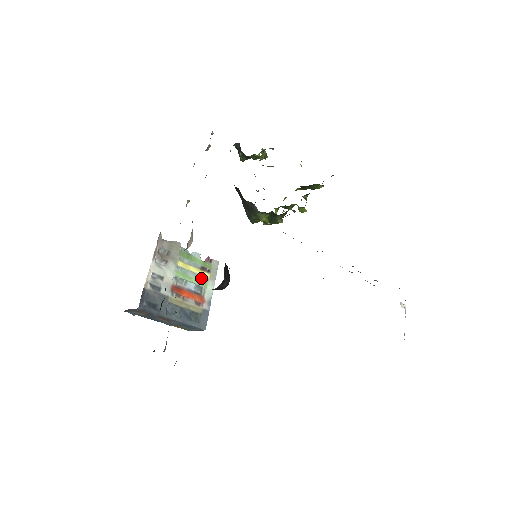
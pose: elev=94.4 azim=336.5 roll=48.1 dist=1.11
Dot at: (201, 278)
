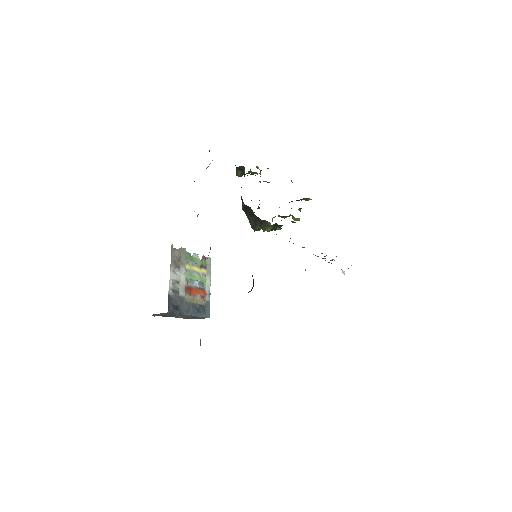
Dot at: (201, 275)
